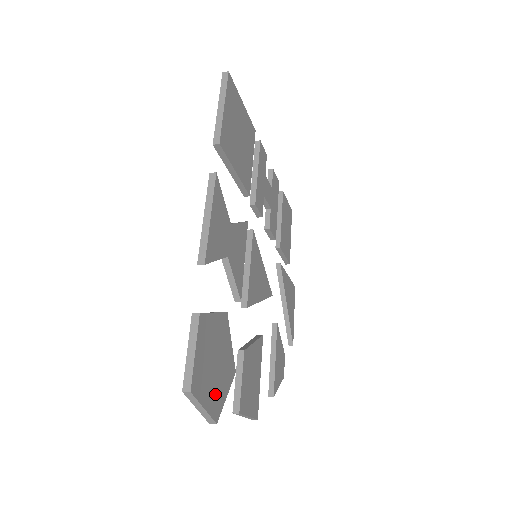
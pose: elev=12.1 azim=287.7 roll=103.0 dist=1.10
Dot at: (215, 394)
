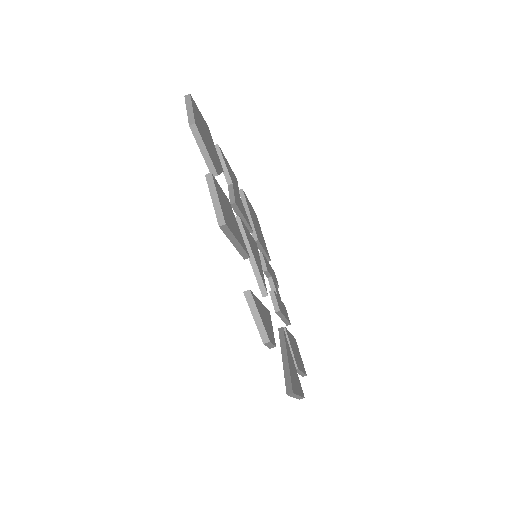
Dot at: (201, 129)
